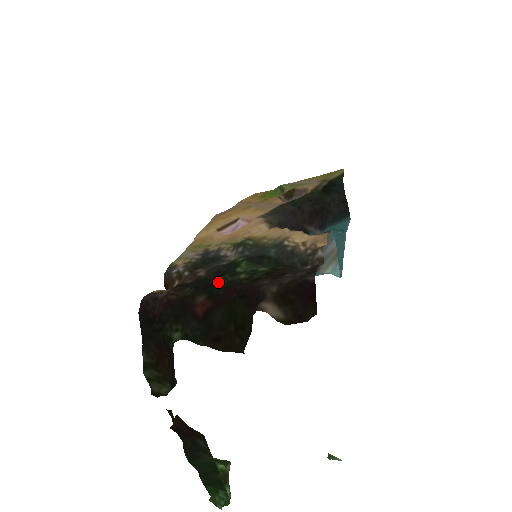
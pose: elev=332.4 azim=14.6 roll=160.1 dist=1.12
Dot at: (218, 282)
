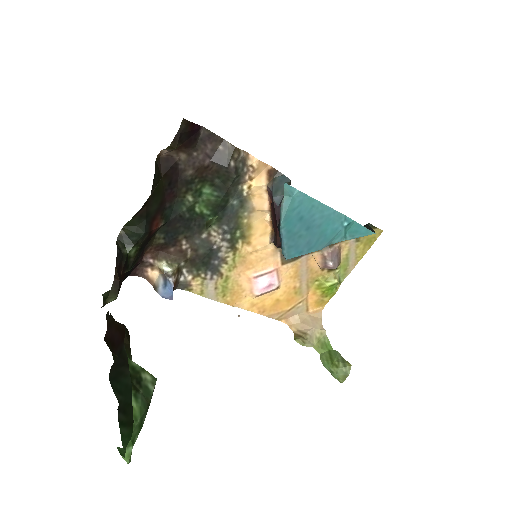
Dot at: (178, 217)
